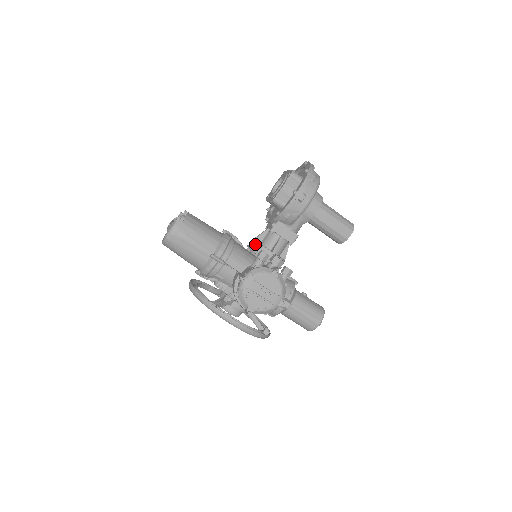
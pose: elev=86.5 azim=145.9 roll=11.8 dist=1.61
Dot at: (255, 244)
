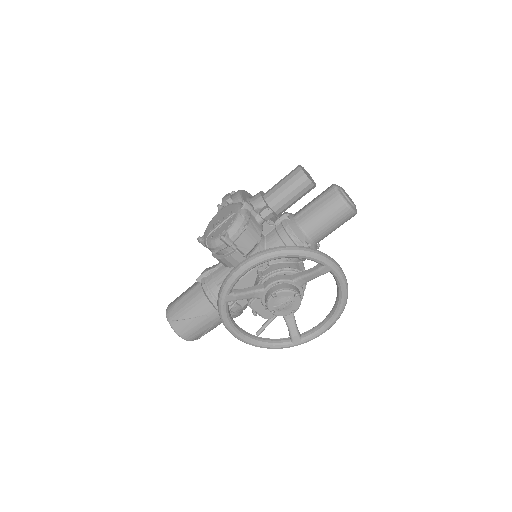
Dot at: occluded
